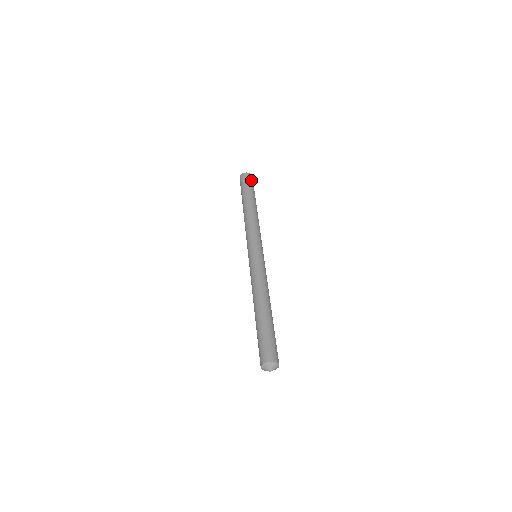
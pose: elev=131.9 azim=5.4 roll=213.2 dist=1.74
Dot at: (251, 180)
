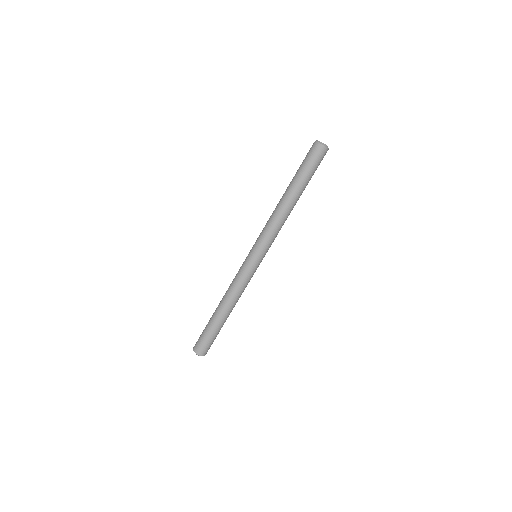
Dot at: (320, 159)
